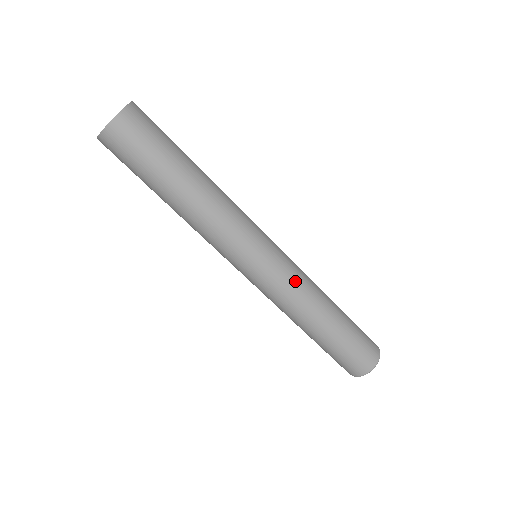
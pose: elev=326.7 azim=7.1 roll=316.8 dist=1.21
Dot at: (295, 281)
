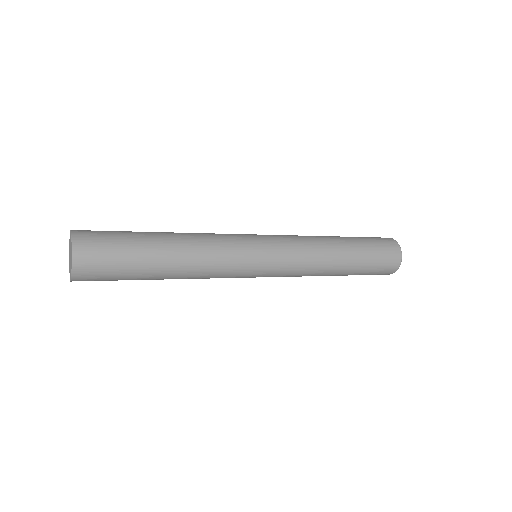
Dot at: (298, 244)
